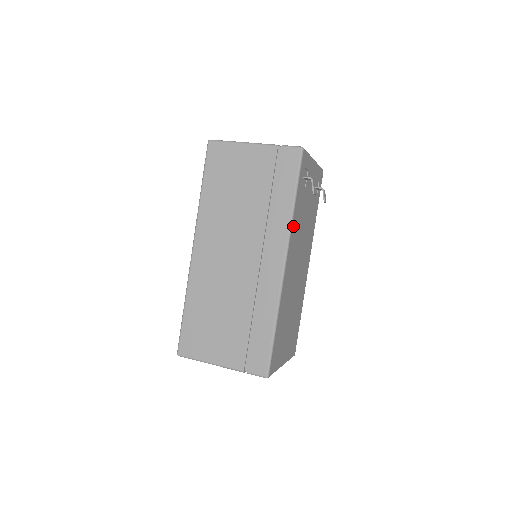
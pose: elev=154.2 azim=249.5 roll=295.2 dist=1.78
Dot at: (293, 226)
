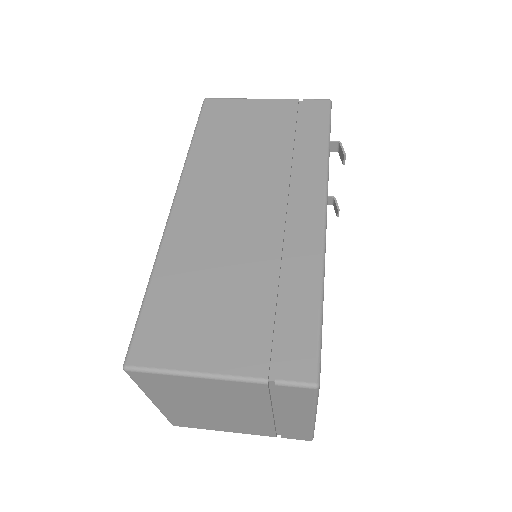
Dot at: occluded
